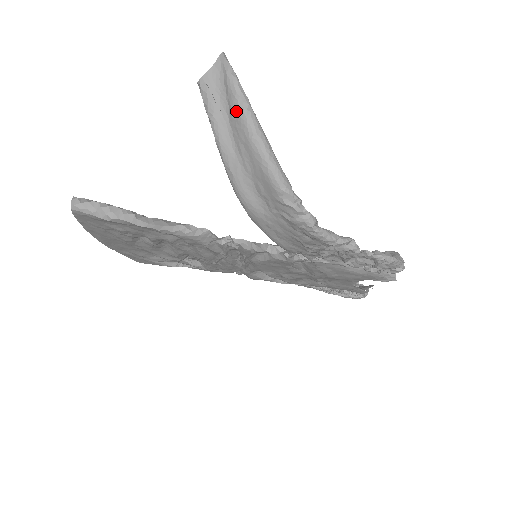
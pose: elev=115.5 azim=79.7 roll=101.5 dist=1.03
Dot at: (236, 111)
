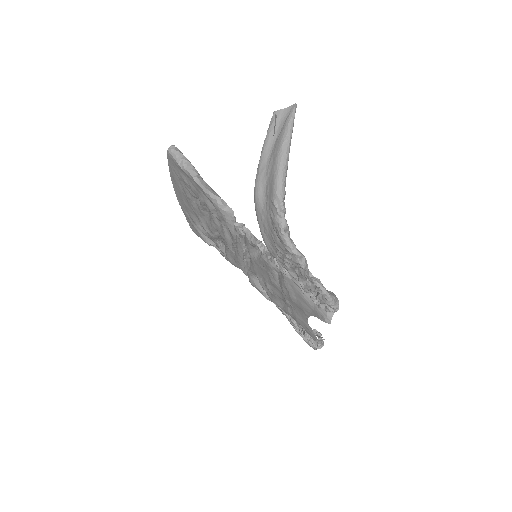
Dot at: (281, 137)
